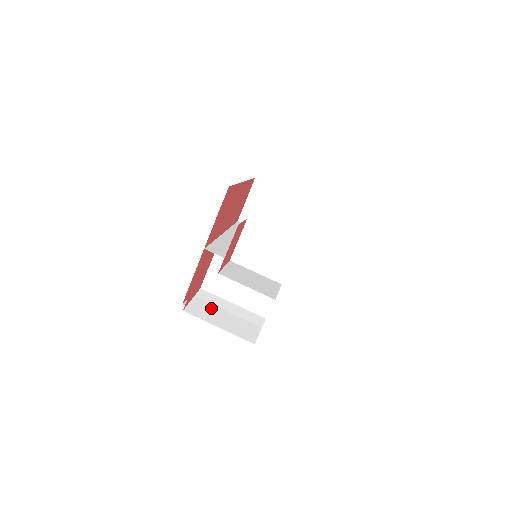
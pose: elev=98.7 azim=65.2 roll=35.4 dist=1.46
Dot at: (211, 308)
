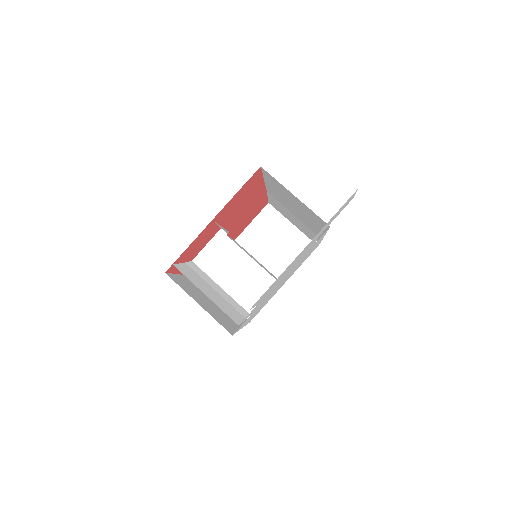
Dot at: (200, 279)
